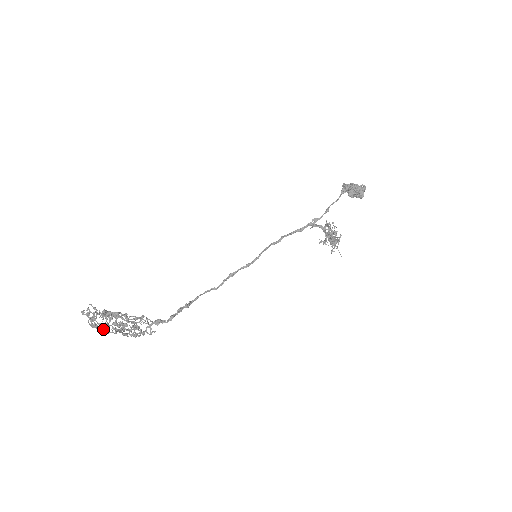
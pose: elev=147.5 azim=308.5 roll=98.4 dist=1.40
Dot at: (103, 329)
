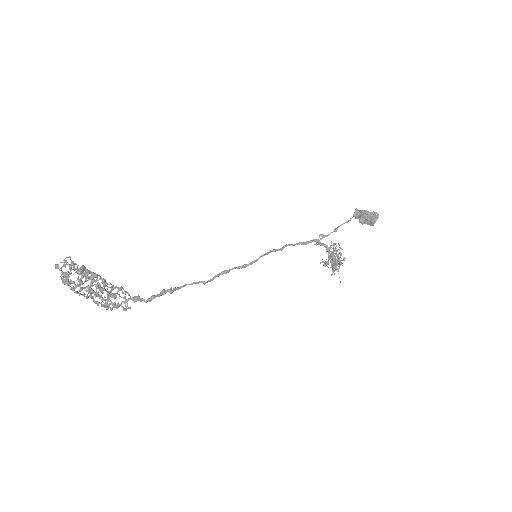
Dot at: (75, 287)
